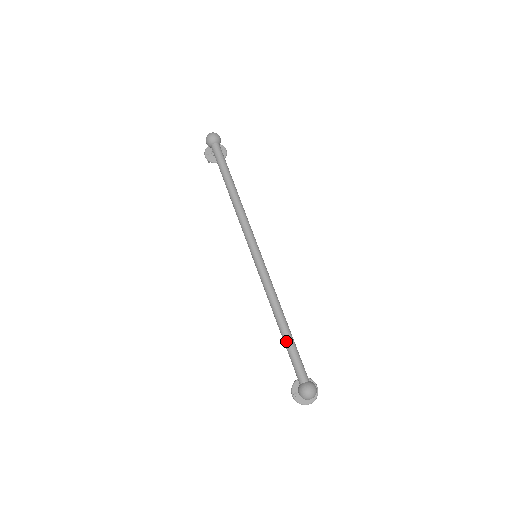
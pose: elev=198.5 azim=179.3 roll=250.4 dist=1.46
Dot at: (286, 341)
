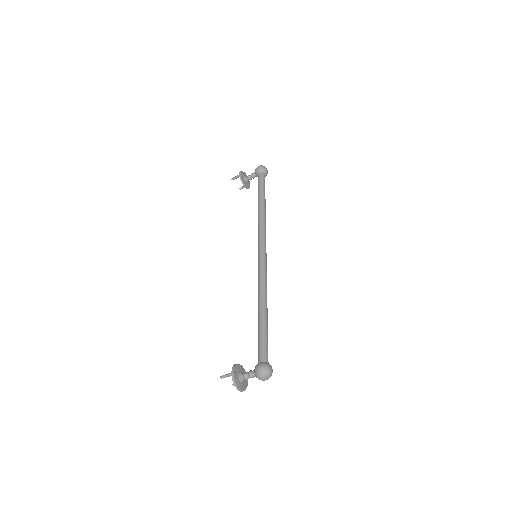
Dot at: (265, 323)
